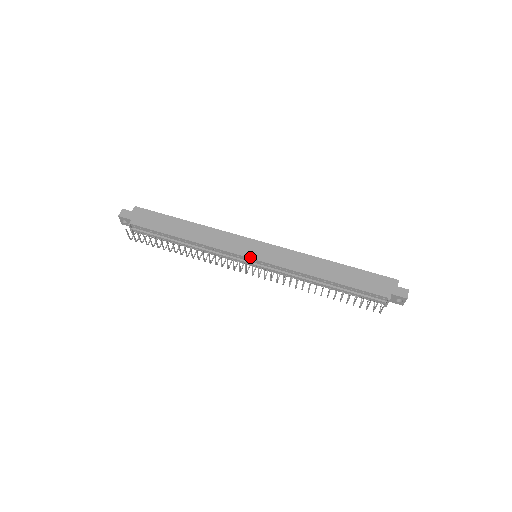
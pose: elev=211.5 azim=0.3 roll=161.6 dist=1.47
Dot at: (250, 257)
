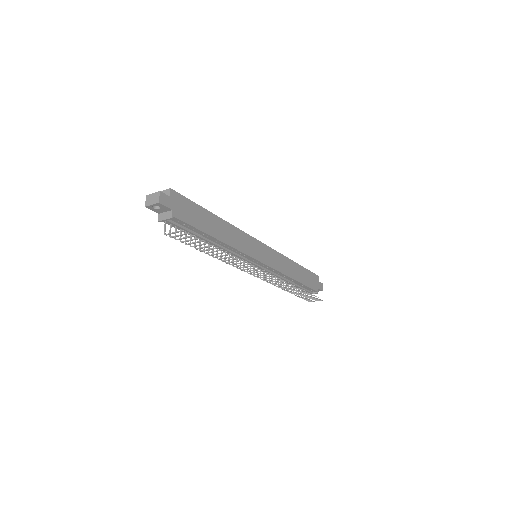
Dot at: (260, 261)
